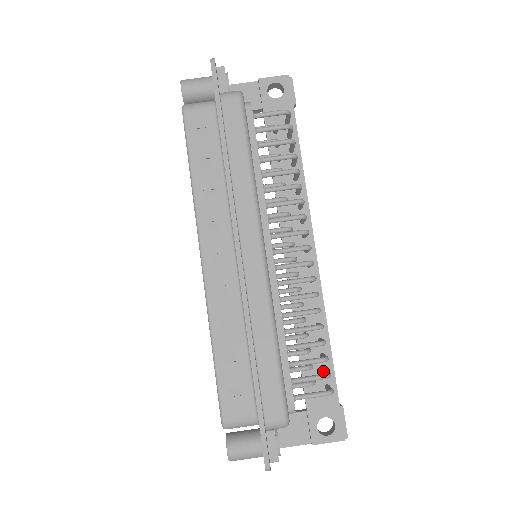
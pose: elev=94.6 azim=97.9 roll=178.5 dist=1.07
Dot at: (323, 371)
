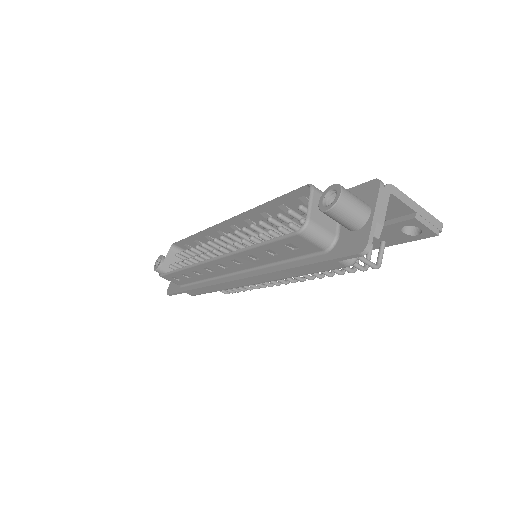
Dot at: occluded
